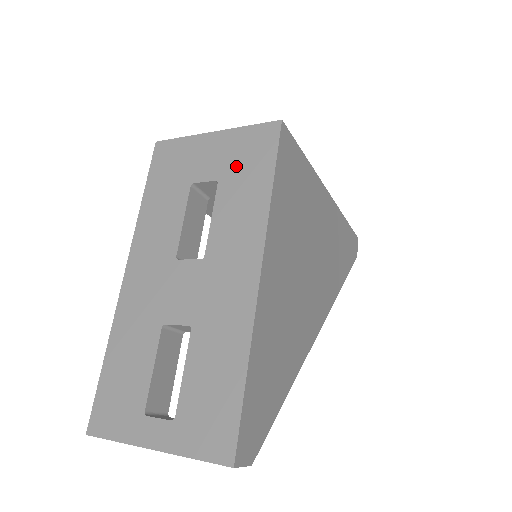
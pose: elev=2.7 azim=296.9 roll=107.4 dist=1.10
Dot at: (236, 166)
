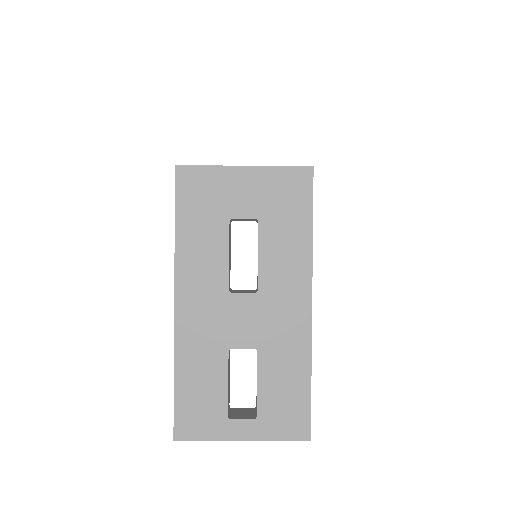
Dot at: (275, 207)
